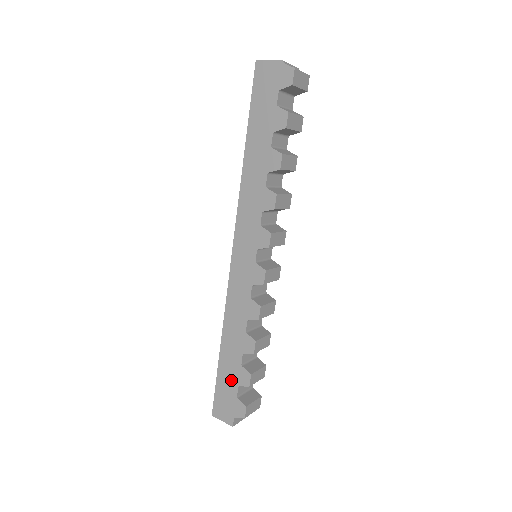
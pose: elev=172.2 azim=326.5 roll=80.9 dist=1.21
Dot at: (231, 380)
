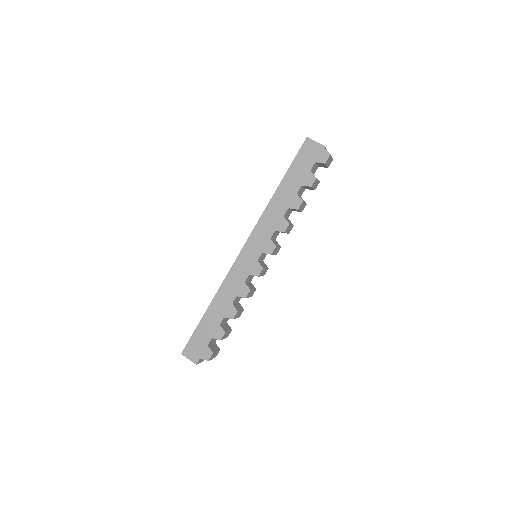
Dot at: (208, 333)
